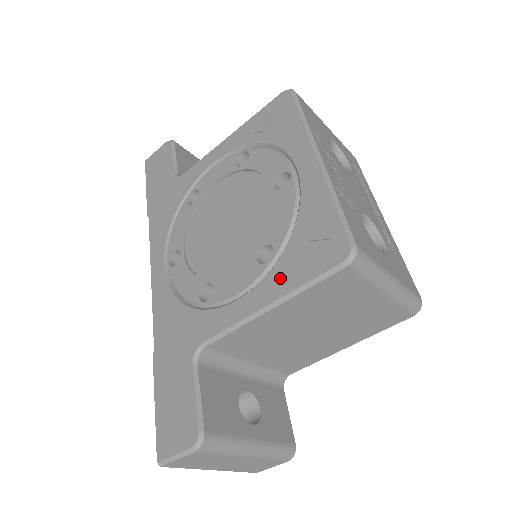
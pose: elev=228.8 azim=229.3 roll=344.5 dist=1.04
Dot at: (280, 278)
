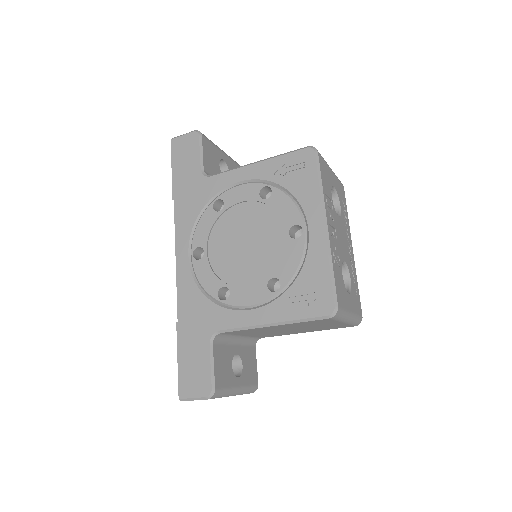
Dot at: (283, 308)
